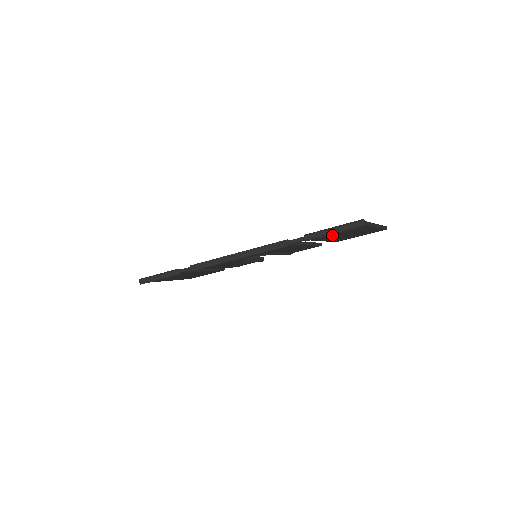
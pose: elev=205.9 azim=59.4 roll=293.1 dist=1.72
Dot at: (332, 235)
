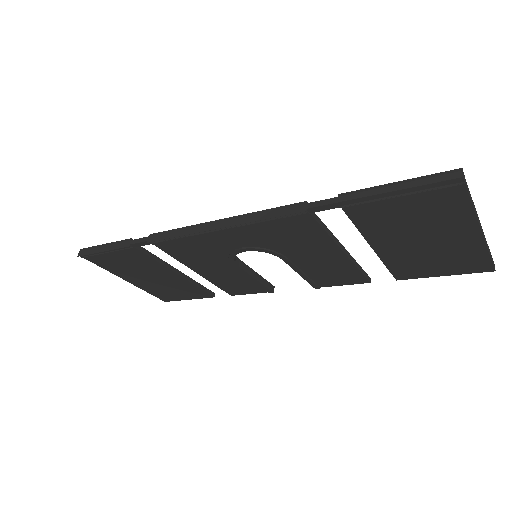
Dot at: (391, 215)
